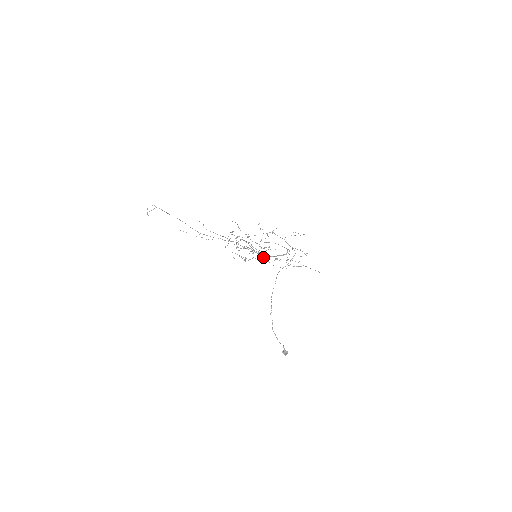
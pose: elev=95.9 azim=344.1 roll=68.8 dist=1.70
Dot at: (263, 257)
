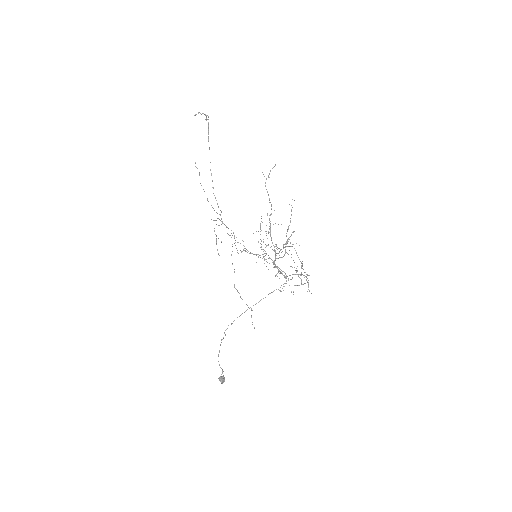
Dot at: occluded
